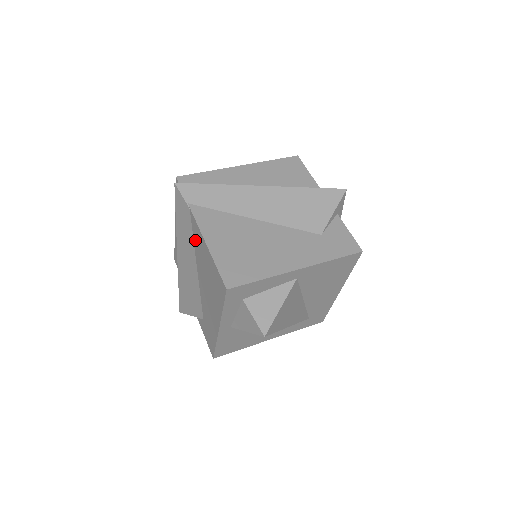
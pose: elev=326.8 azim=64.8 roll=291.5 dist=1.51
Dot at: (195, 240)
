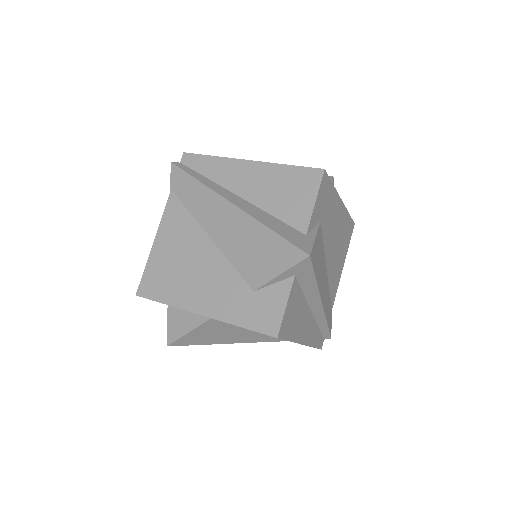
Dot at: occluded
